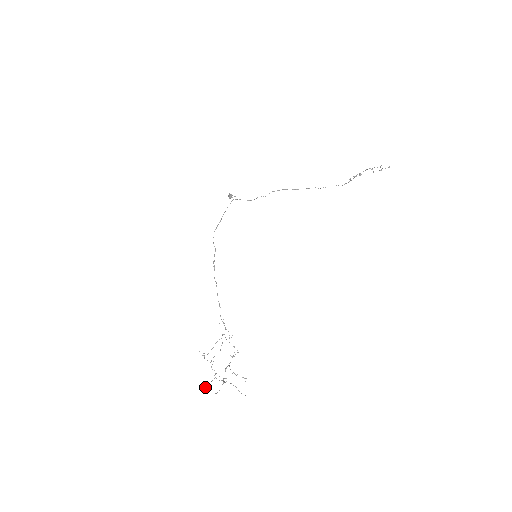
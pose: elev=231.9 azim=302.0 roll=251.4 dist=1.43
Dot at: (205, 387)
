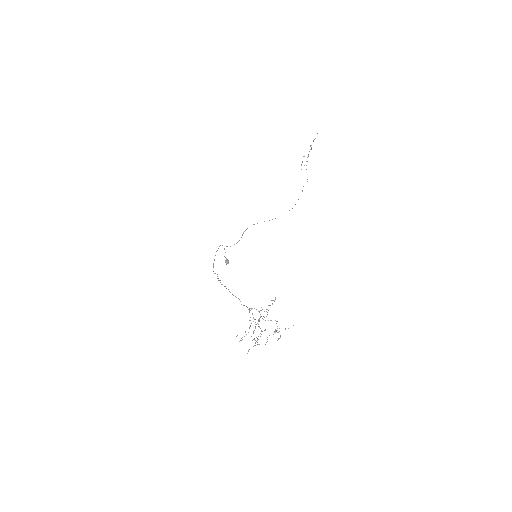
Dot at: occluded
